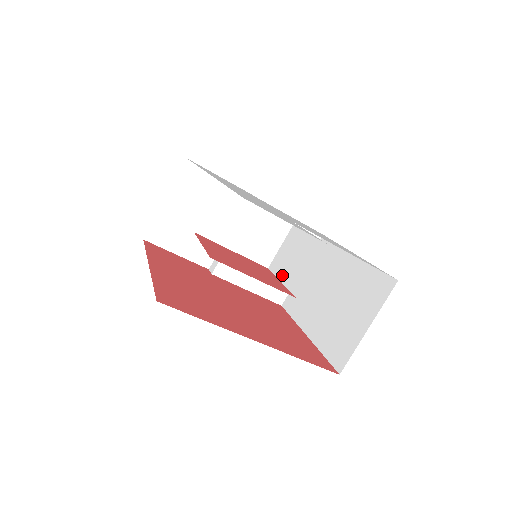
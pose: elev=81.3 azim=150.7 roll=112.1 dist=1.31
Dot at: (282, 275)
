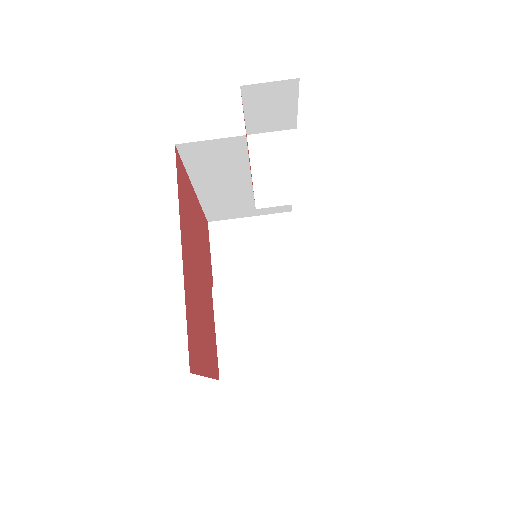
Dot at: occluded
